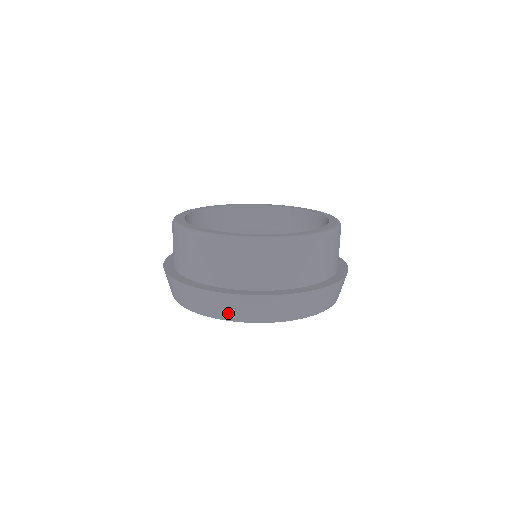
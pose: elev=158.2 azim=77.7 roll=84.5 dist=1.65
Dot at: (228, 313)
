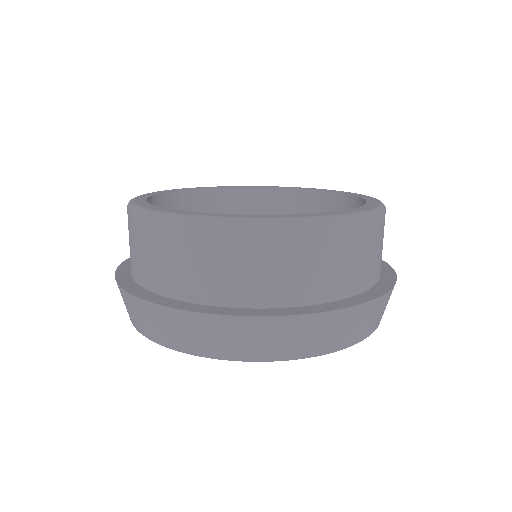
Dot at: (247, 349)
